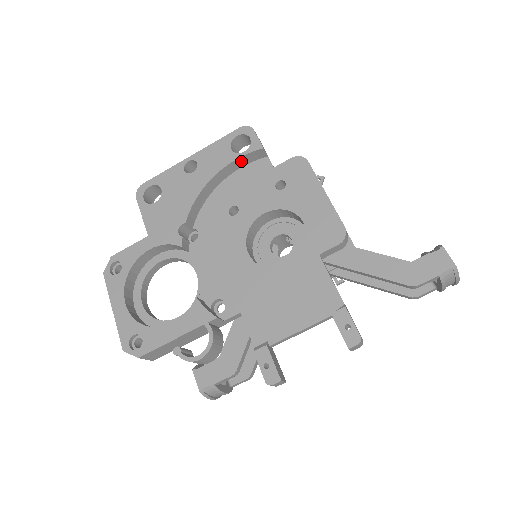
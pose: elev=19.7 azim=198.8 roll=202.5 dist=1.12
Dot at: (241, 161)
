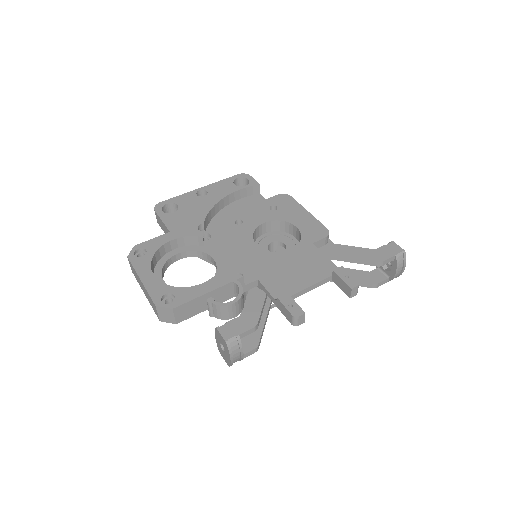
Dot at: (242, 193)
